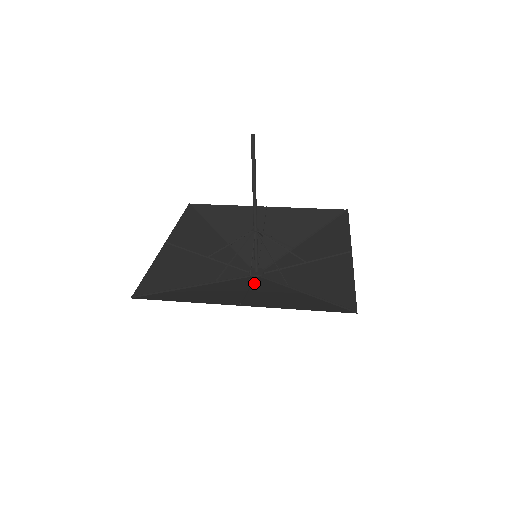
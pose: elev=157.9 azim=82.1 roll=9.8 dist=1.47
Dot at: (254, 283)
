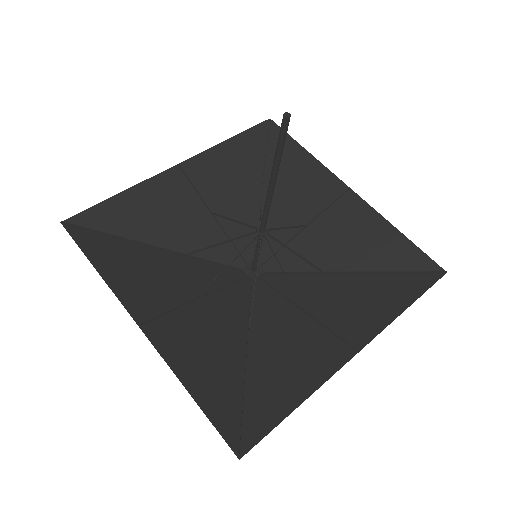
Dot at: (282, 292)
